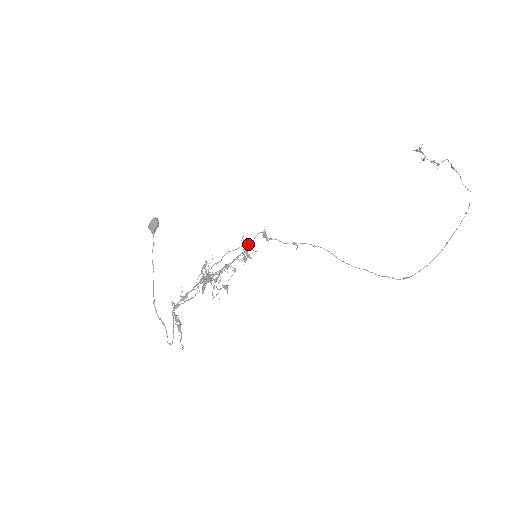
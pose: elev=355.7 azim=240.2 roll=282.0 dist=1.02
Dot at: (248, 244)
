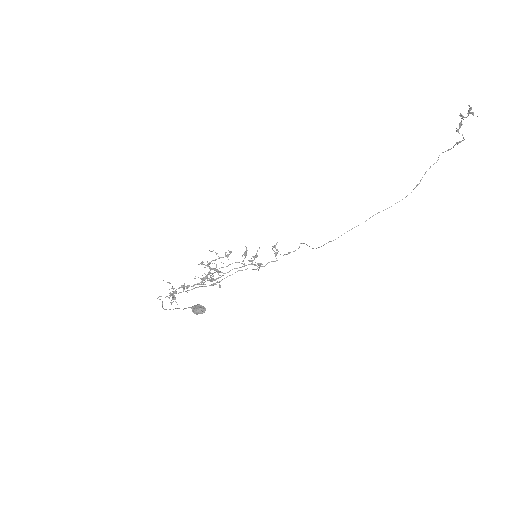
Dot at: occluded
